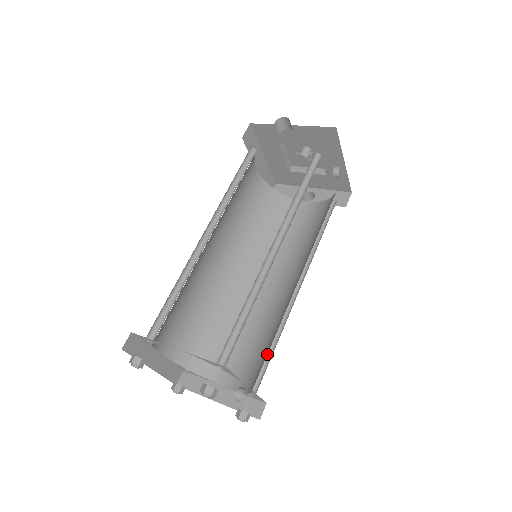
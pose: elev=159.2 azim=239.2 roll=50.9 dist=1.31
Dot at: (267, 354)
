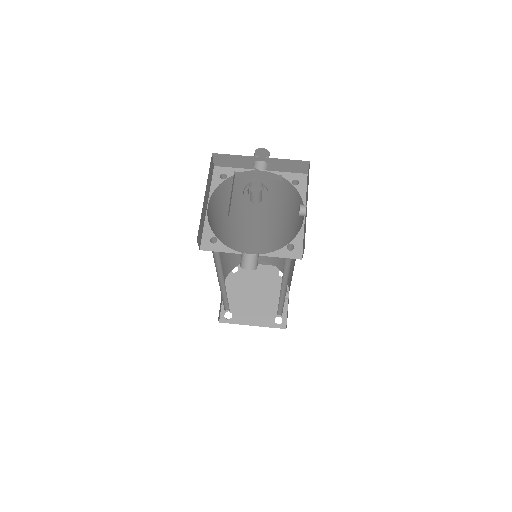
Dot at: occluded
